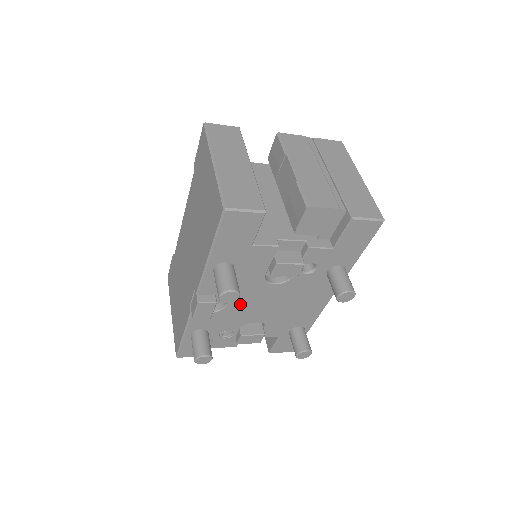
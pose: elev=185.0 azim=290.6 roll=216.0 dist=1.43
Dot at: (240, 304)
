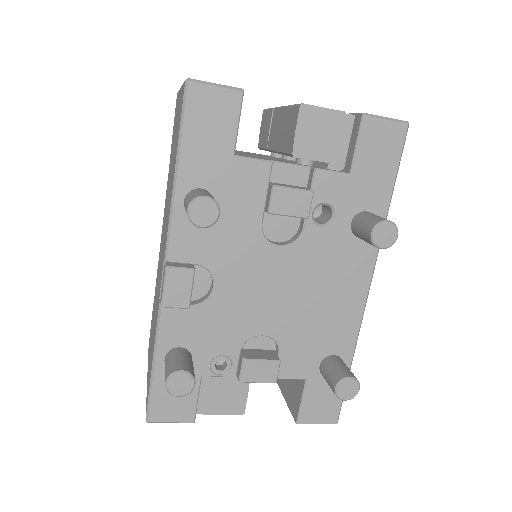
Dot at: (233, 289)
